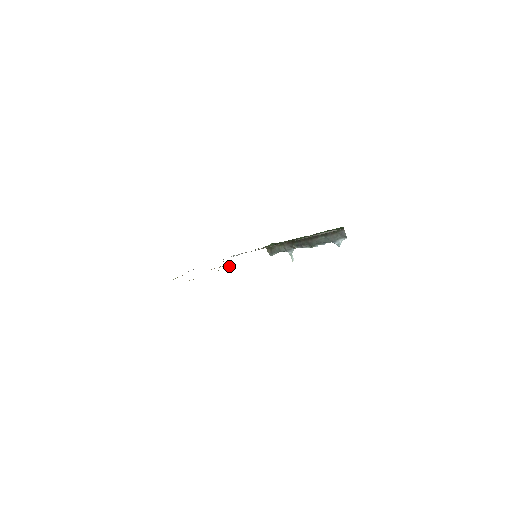
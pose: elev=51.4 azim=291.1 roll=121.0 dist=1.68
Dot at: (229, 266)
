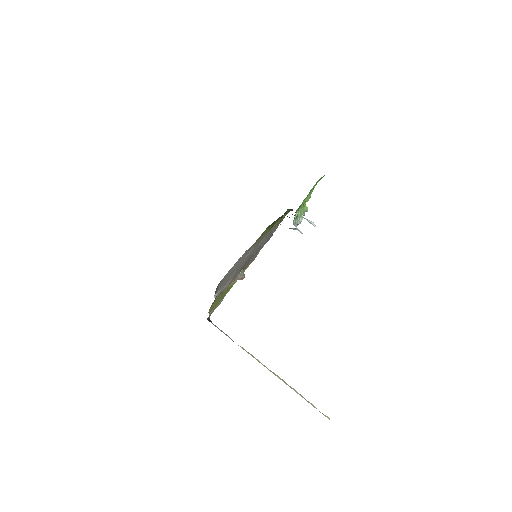
Dot at: (237, 279)
